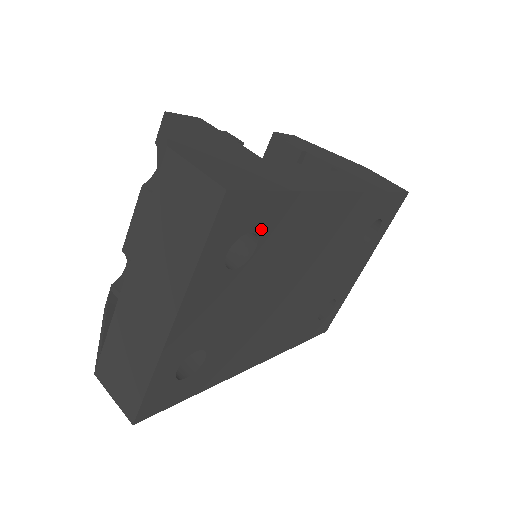
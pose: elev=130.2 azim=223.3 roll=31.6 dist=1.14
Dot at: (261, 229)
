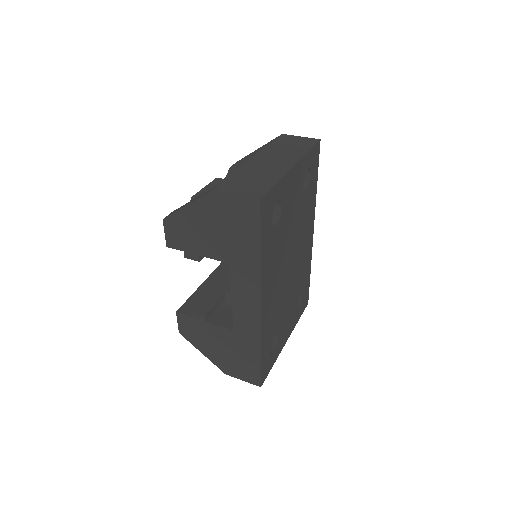
Dot at: (311, 182)
